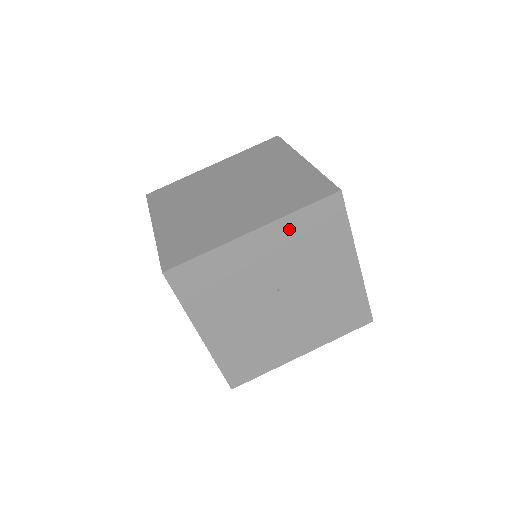
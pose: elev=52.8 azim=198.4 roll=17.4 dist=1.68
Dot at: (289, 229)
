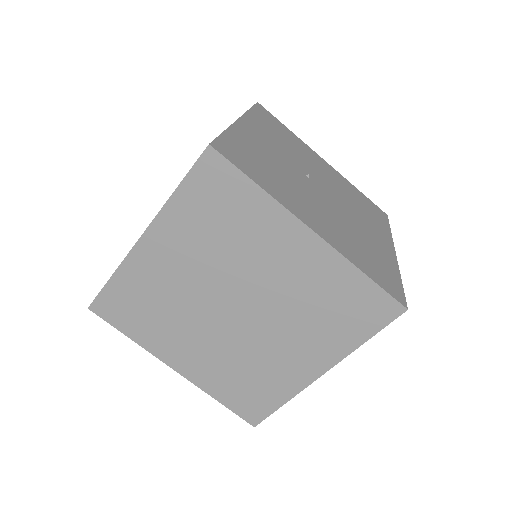
Dot at: (259, 123)
